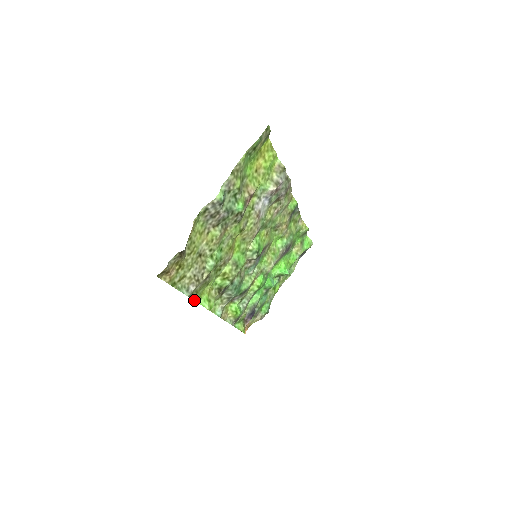
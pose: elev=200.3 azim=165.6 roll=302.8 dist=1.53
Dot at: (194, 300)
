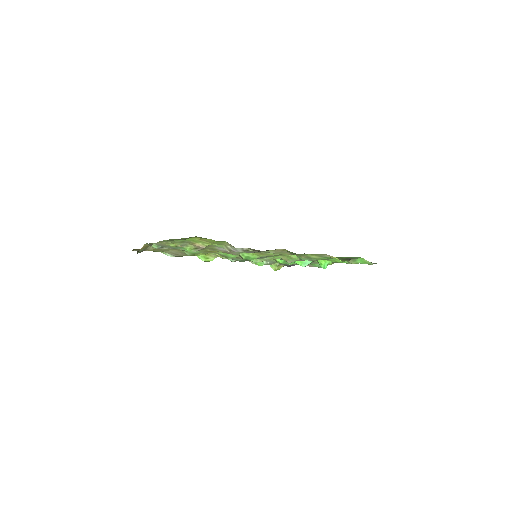
Dot at: occluded
